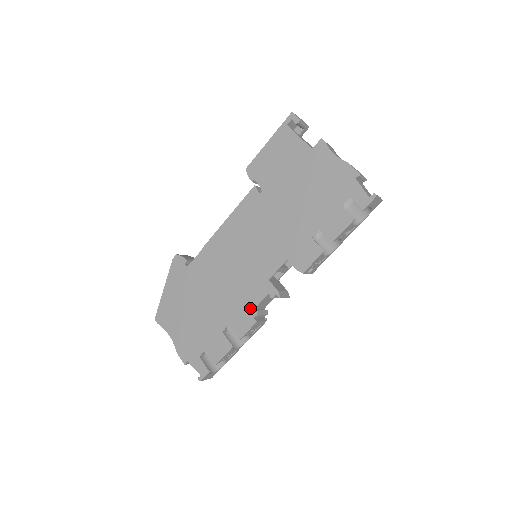
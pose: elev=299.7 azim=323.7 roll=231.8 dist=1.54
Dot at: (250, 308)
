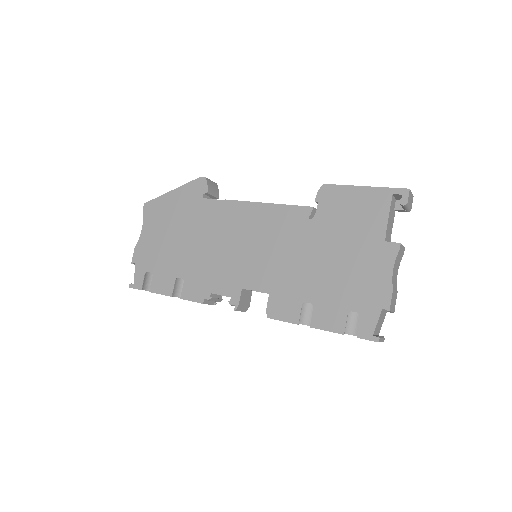
Dot at: (209, 289)
